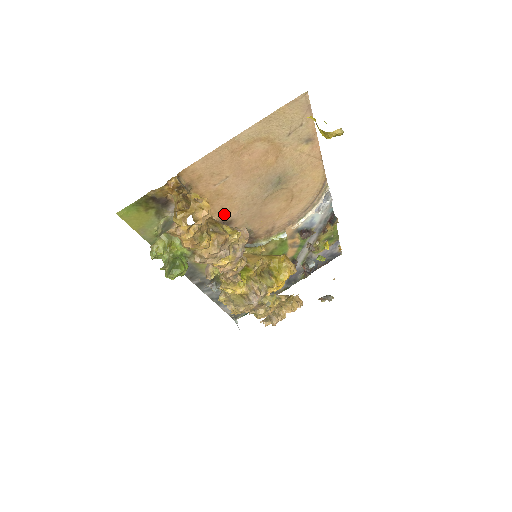
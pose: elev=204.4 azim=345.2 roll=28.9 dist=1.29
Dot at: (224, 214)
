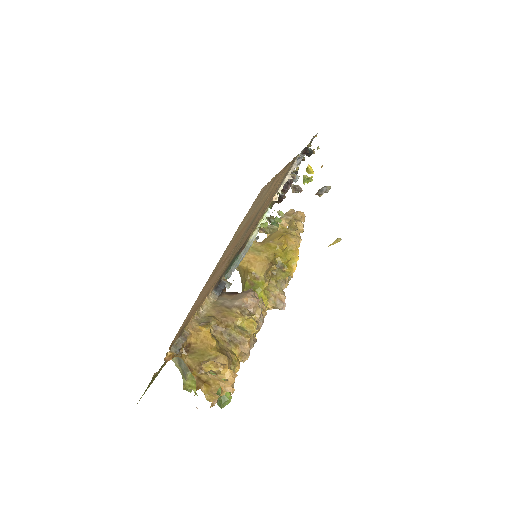
Dot at: (215, 282)
